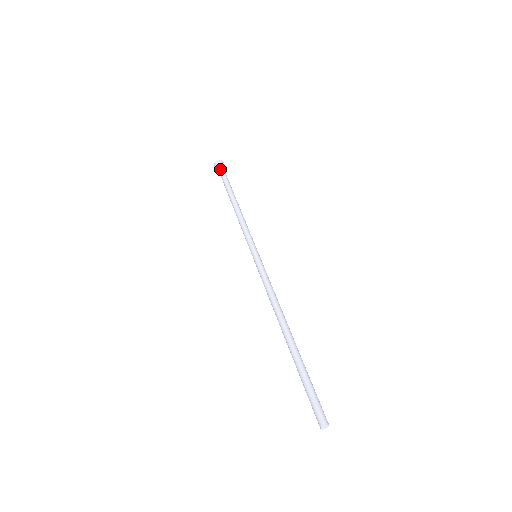
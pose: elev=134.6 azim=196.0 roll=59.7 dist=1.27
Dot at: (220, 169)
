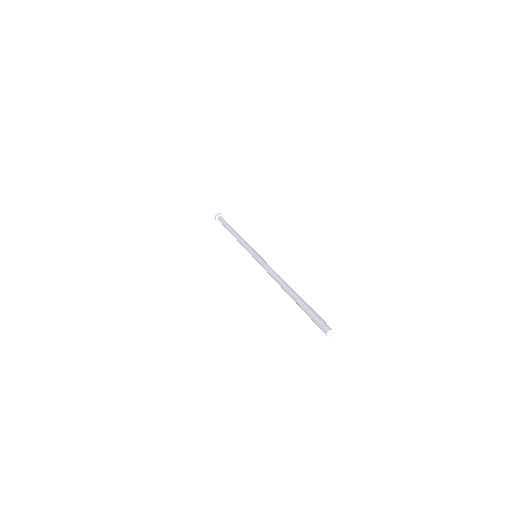
Dot at: (219, 219)
